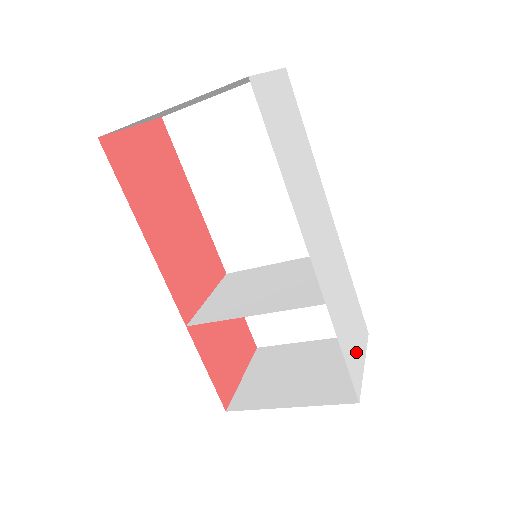
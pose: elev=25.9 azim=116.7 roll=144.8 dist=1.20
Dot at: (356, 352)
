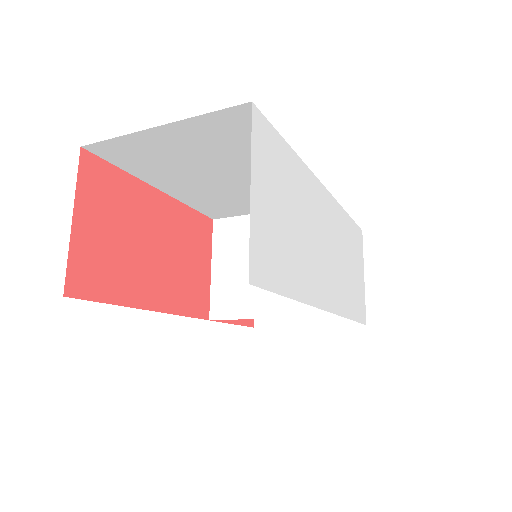
Dot at: (359, 285)
